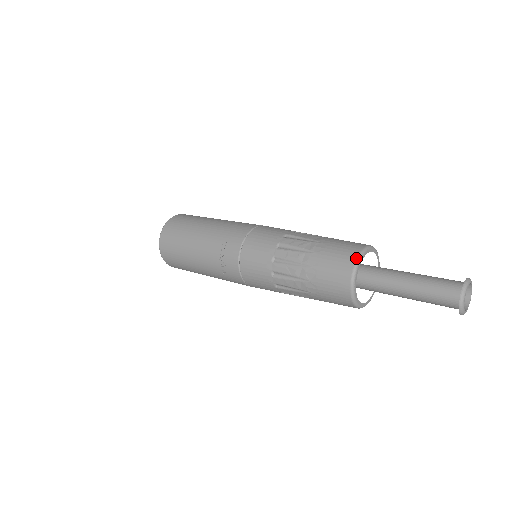
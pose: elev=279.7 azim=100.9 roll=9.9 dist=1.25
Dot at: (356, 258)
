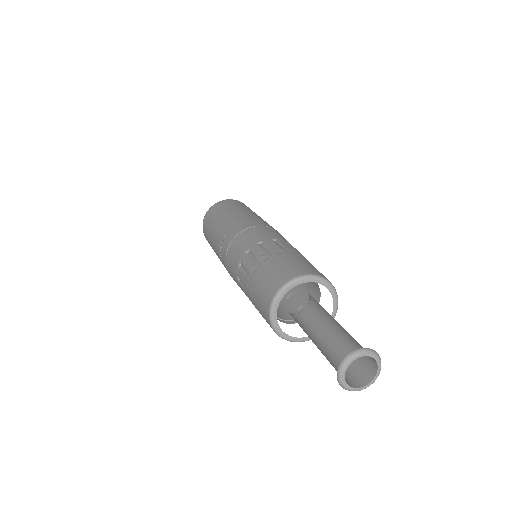
Dot at: (281, 285)
